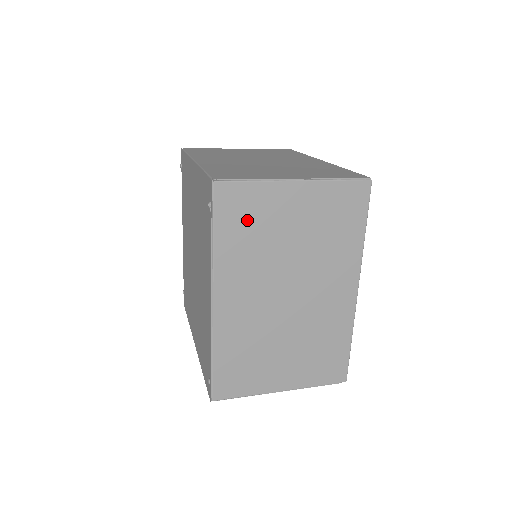
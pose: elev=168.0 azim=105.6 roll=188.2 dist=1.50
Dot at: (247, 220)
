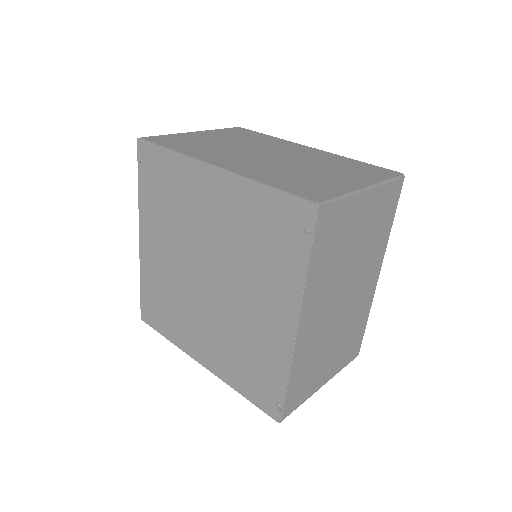
Dot at: (333, 238)
